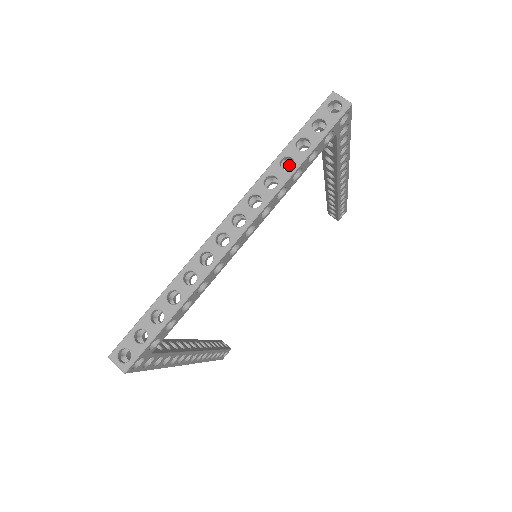
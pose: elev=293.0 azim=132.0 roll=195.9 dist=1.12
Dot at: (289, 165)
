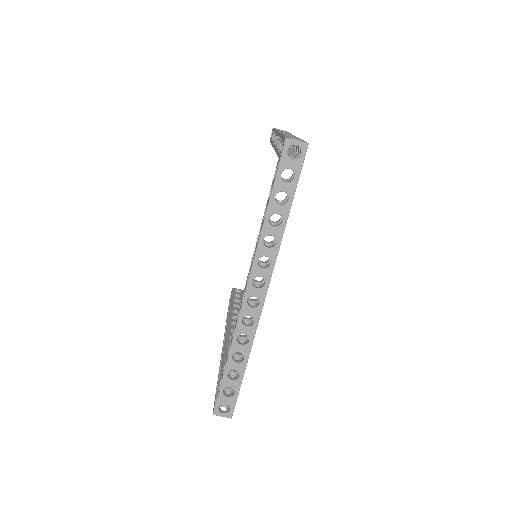
Dot at: occluded
